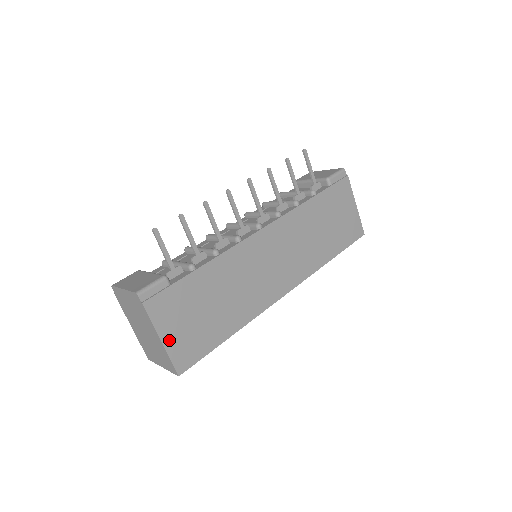
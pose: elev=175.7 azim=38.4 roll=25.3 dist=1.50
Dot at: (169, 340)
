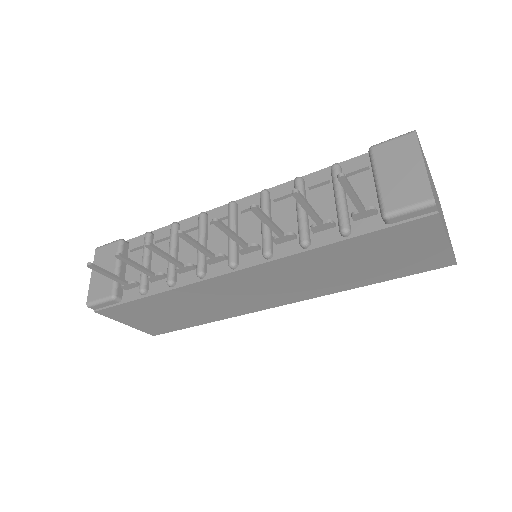
Dot at: (134, 324)
